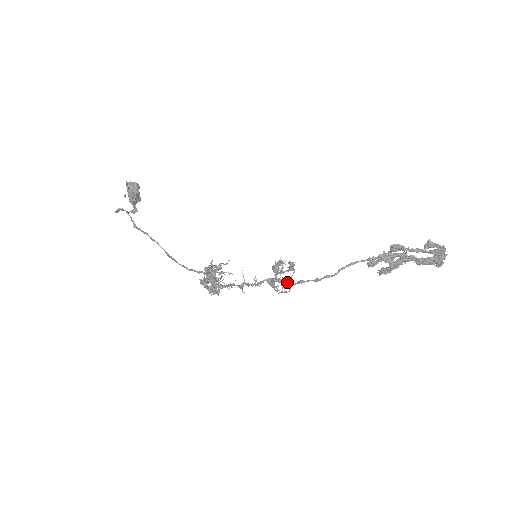
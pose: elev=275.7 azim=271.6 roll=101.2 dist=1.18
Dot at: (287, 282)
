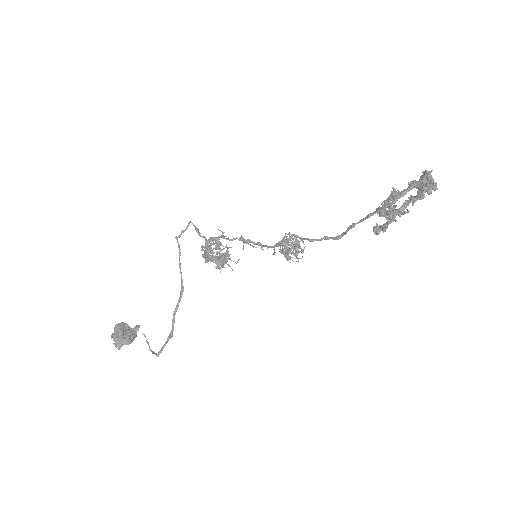
Dot at: occluded
